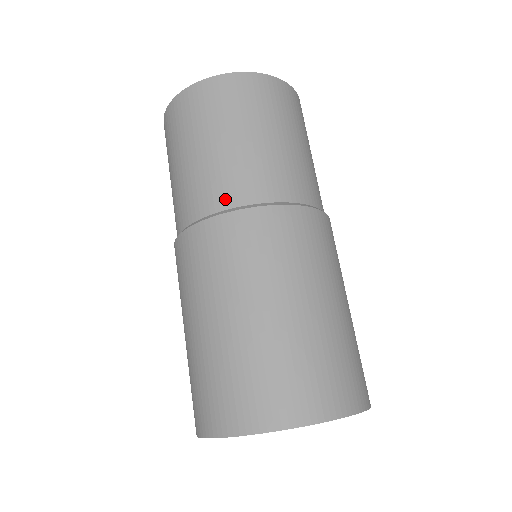
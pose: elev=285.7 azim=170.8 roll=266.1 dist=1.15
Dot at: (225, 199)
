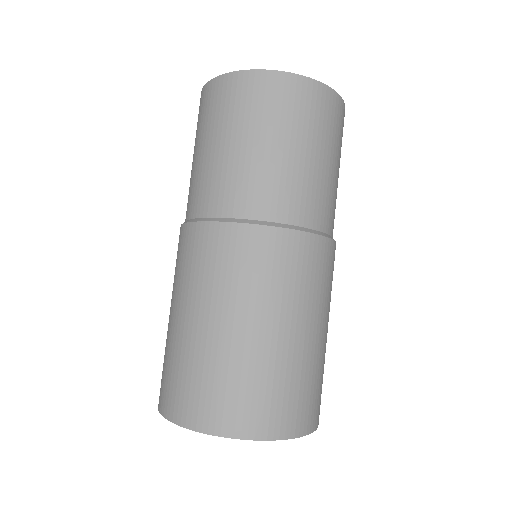
Dot at: (289, 213)
